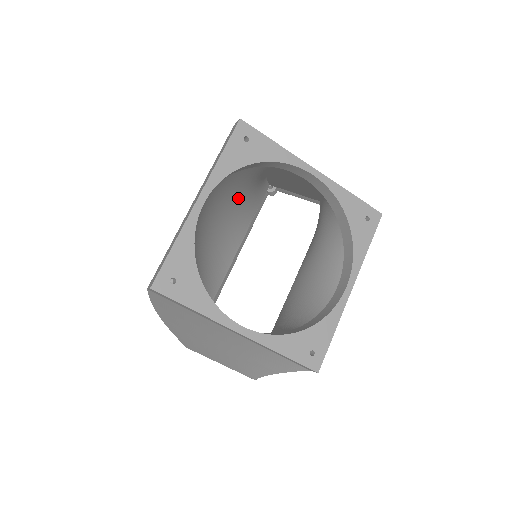
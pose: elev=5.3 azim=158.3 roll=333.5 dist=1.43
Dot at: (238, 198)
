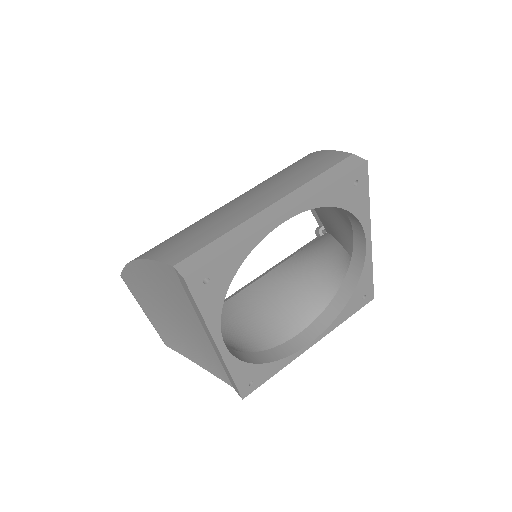
Dot at: occluded
